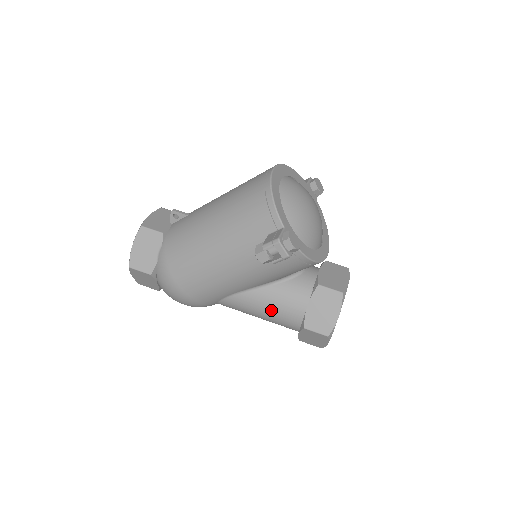
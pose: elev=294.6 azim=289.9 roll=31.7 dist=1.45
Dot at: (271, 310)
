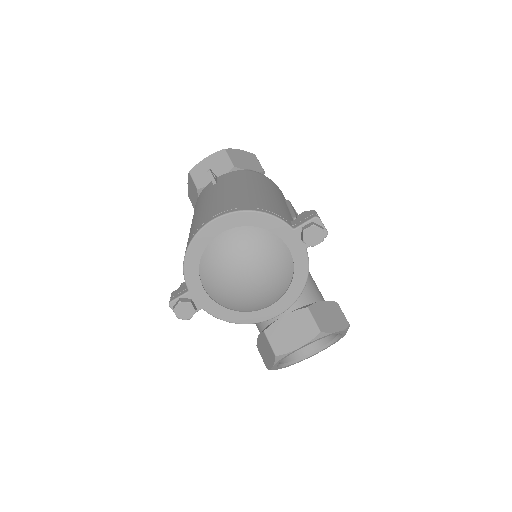
Dot at: occluded
